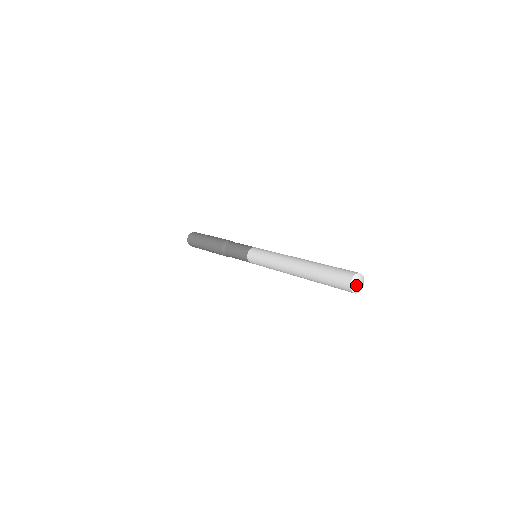
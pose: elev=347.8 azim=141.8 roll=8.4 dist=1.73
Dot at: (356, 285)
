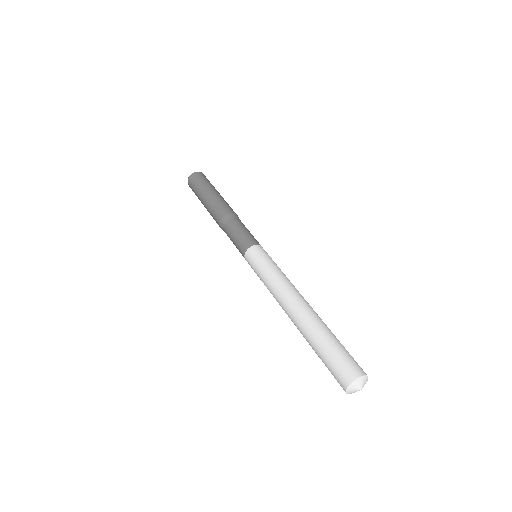
Dot at: (354, 391)
